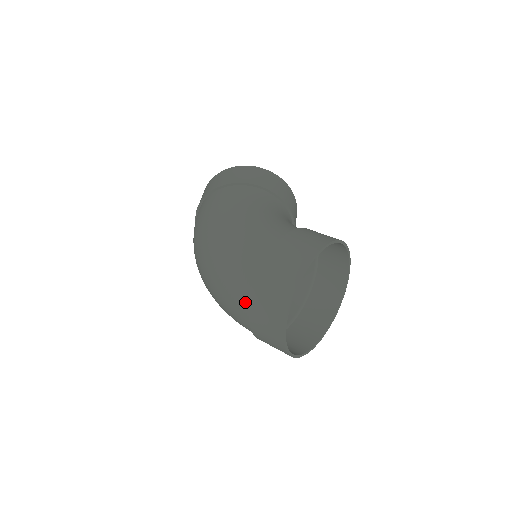
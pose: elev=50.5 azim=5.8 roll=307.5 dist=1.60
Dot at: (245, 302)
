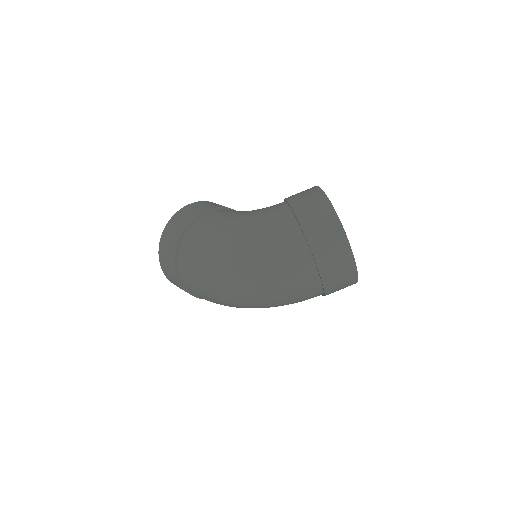
Dot at: (308, 263)
